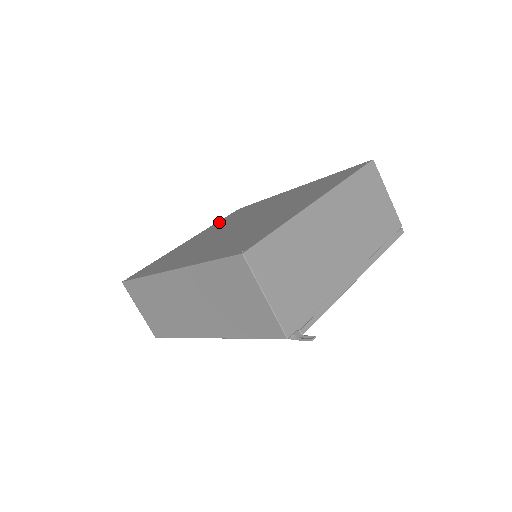
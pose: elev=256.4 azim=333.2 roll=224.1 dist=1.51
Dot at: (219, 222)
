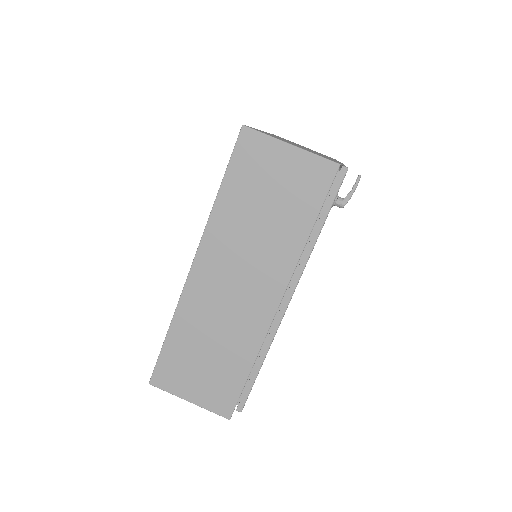
Dot at: occluded
